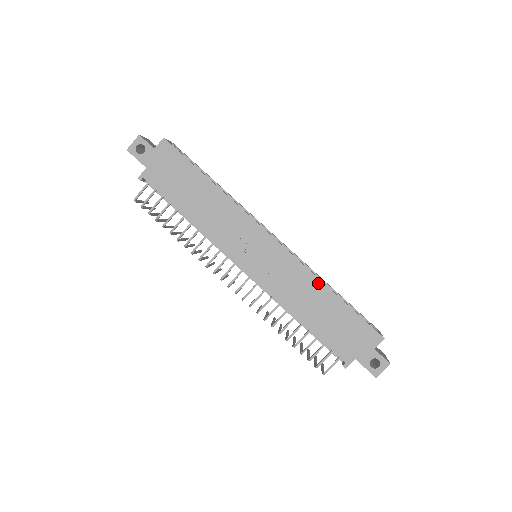
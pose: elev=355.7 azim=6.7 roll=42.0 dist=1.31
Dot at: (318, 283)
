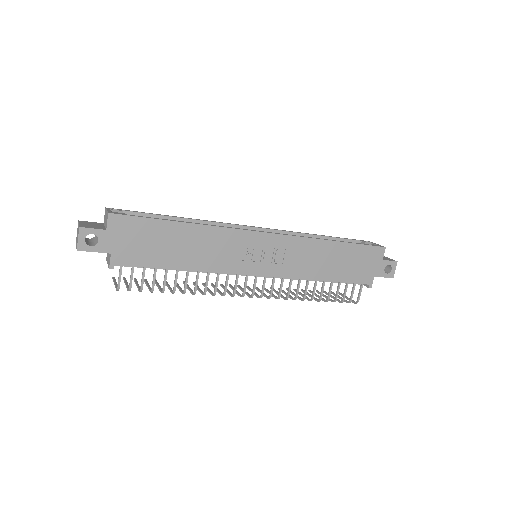
Dot at: (321, 243)
